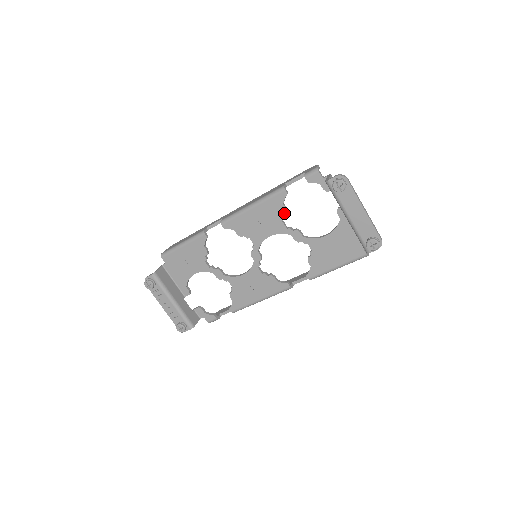
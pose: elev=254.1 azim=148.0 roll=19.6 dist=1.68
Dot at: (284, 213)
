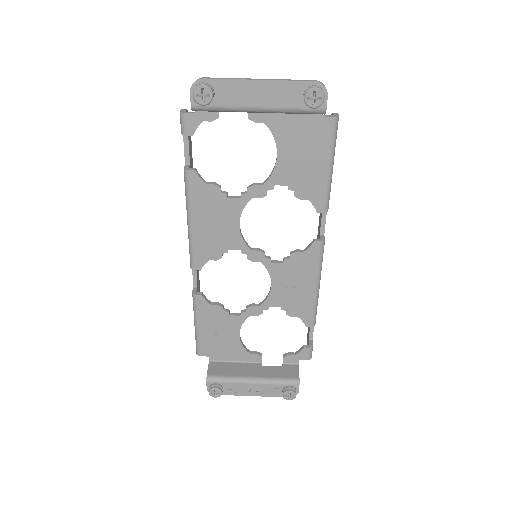
Dot at: (218, 189)
